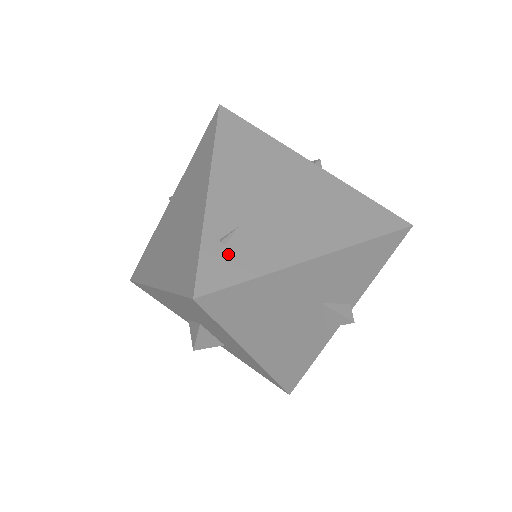
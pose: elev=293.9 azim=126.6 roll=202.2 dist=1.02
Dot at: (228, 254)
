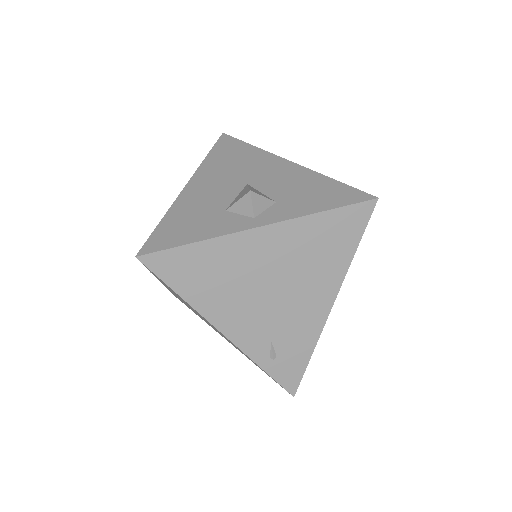
Dot at: (284, 360)
